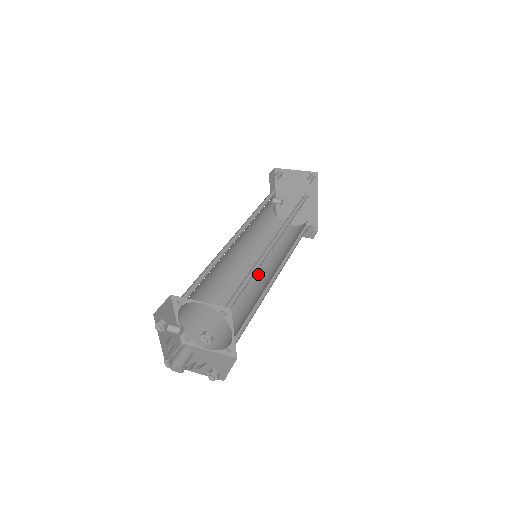
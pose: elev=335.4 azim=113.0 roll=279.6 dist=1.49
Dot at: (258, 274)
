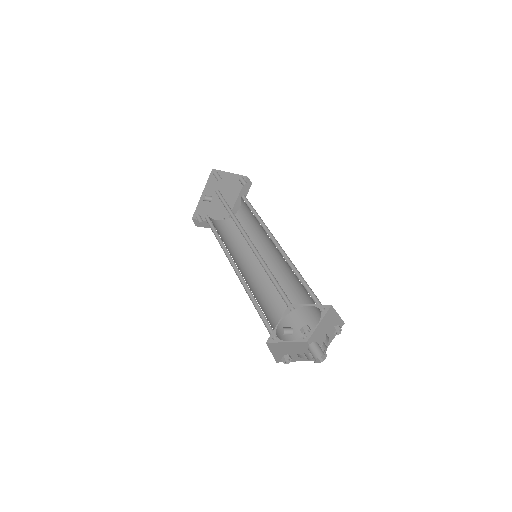
Dot at: (246, 270)
